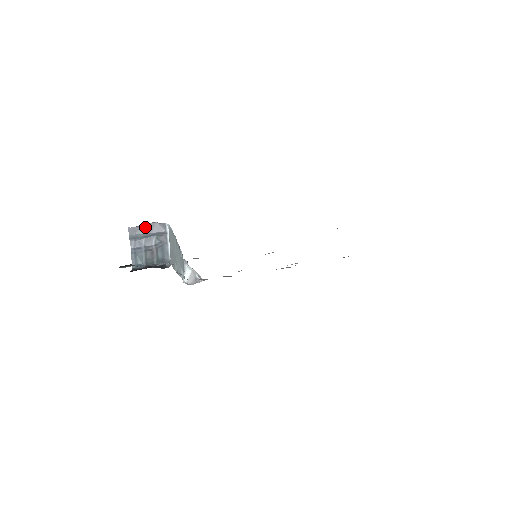
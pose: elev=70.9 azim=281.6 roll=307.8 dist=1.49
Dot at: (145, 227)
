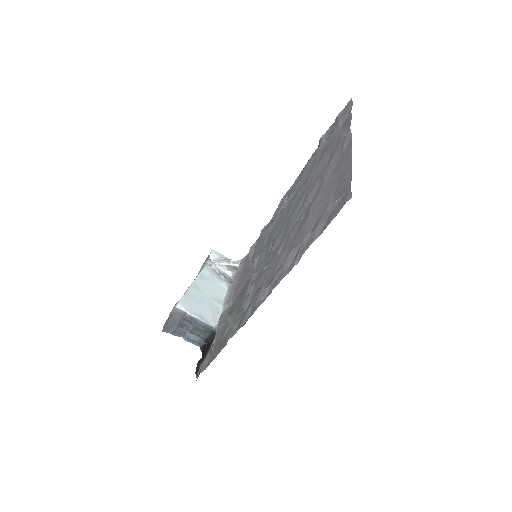
Dot at: (170, 322)
